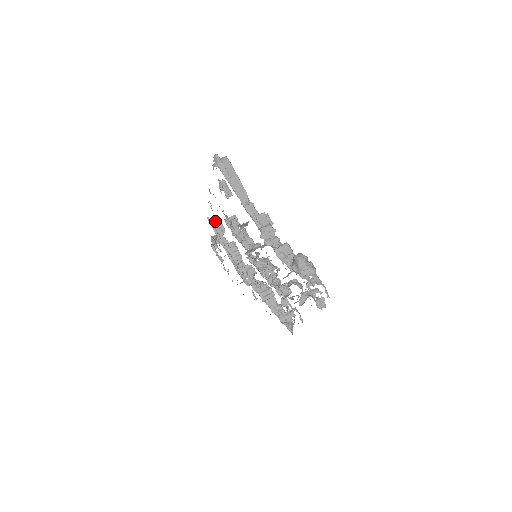
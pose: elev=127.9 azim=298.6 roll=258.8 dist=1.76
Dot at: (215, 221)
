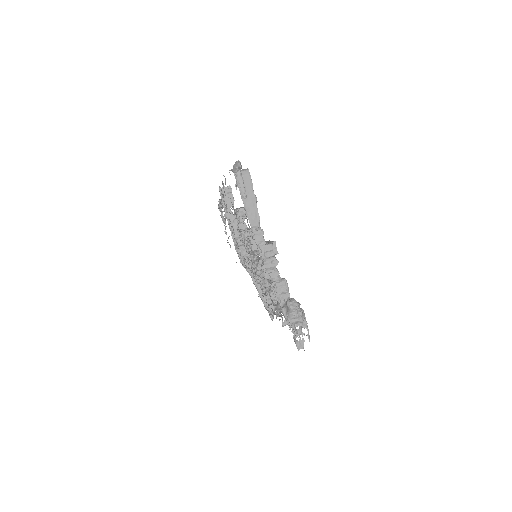
Dot at: (226, 192)
